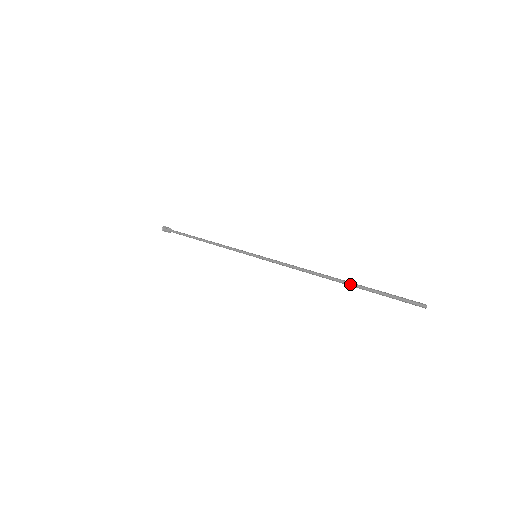
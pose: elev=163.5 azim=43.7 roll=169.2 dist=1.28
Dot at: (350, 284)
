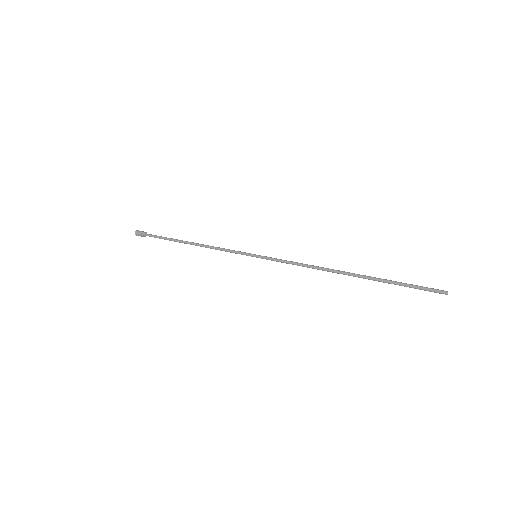
Dot at: (367, 278)
